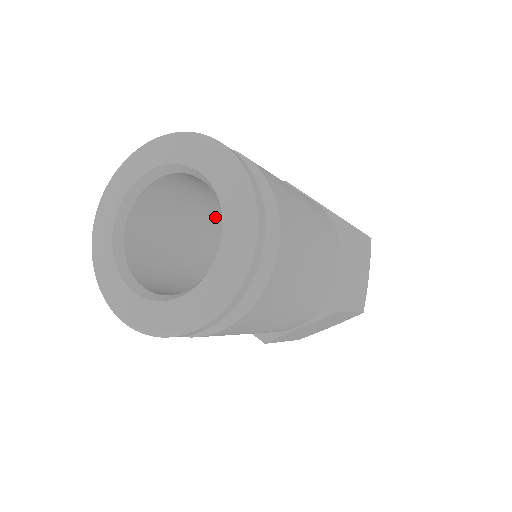
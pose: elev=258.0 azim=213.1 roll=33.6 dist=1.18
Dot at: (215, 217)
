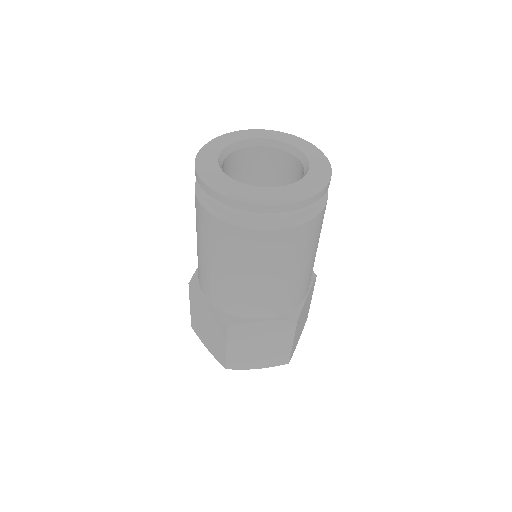
Dot at: occluded
